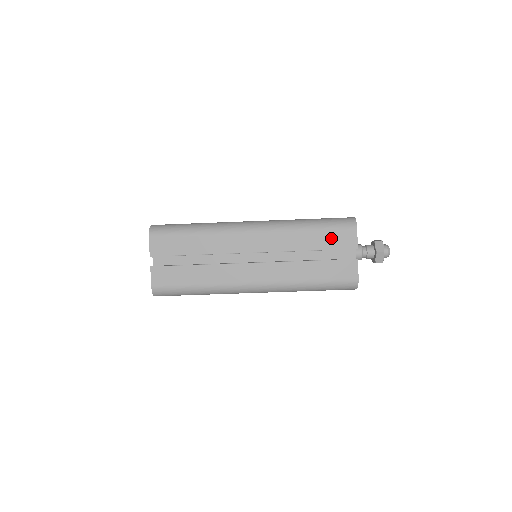
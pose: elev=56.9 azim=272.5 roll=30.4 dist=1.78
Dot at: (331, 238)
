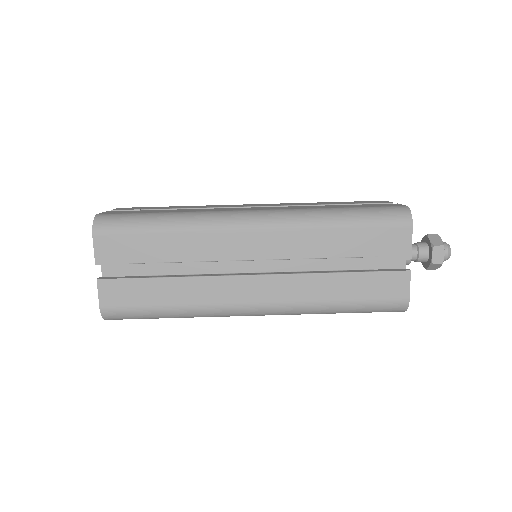
Dot at: (354, 202)
